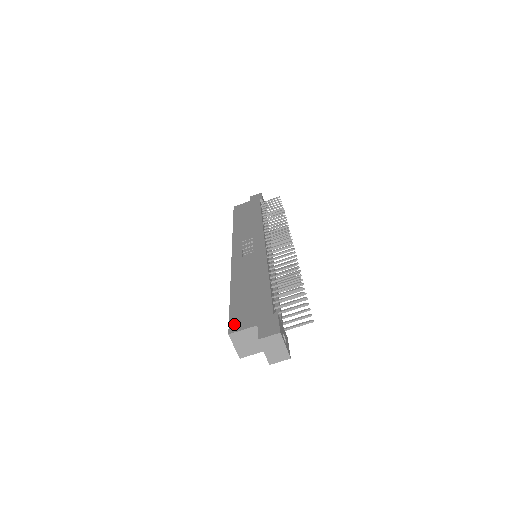
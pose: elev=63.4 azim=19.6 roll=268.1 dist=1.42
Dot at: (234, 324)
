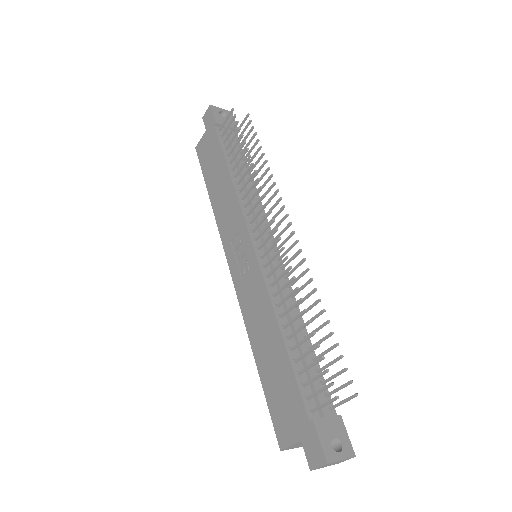
Dot at: (279, 433)
